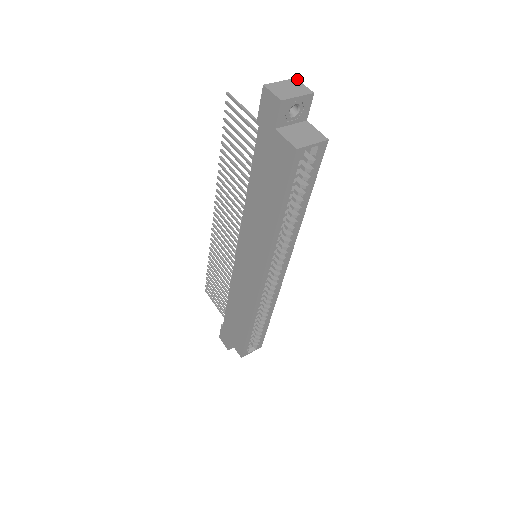
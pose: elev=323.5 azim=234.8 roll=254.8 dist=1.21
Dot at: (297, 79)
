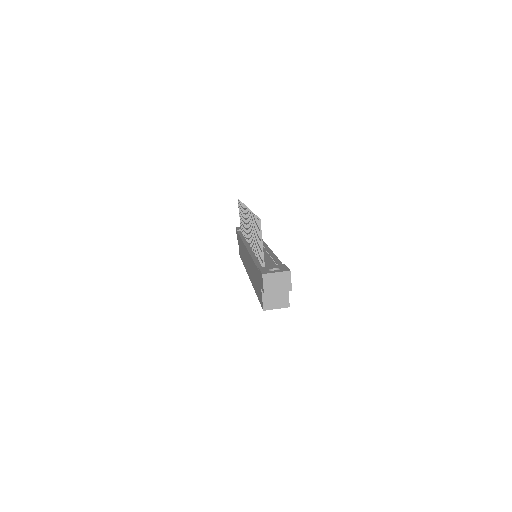
Dot at: (290, 272)
